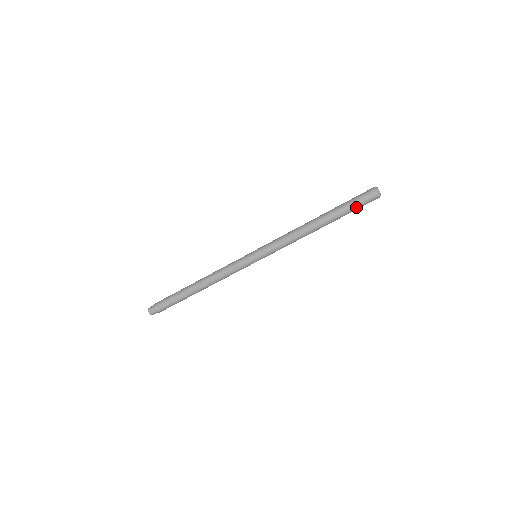
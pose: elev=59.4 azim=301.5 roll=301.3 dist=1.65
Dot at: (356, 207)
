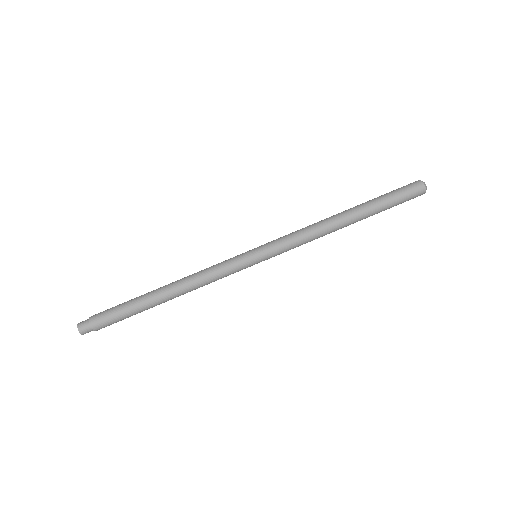
Dot at: (394, 195)
